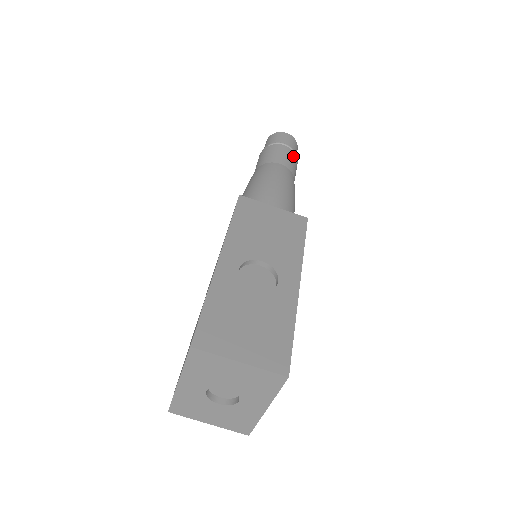
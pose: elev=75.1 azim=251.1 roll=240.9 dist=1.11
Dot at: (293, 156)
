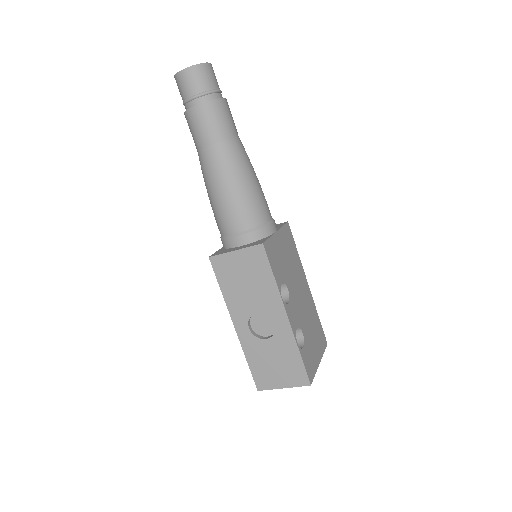
Dot at: (211, 110)
